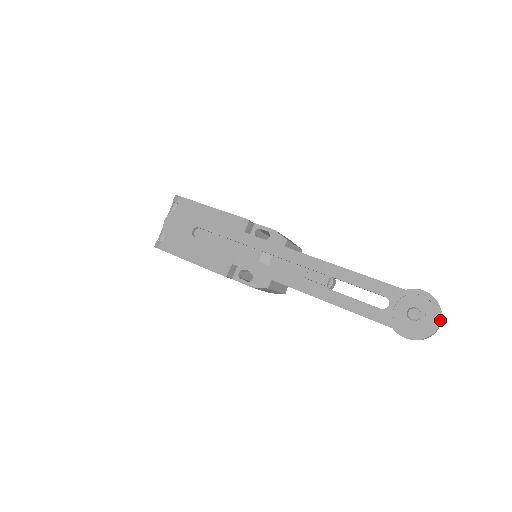
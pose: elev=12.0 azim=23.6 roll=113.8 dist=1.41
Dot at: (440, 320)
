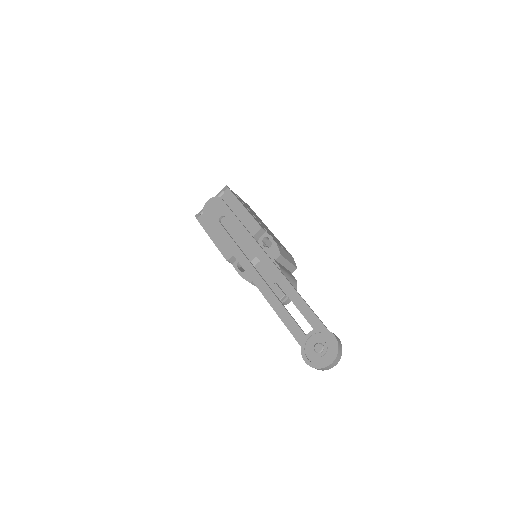
Dot at: (333, 361)
